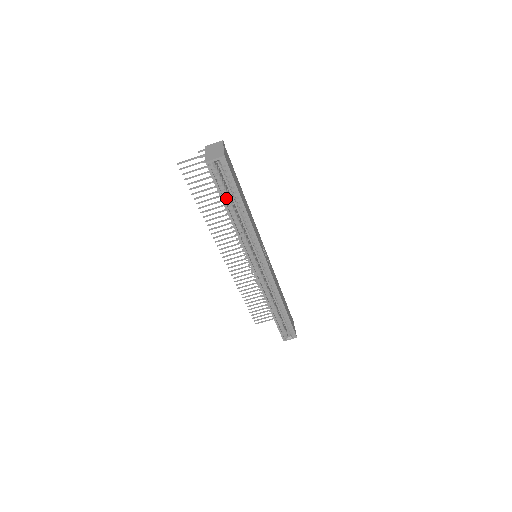
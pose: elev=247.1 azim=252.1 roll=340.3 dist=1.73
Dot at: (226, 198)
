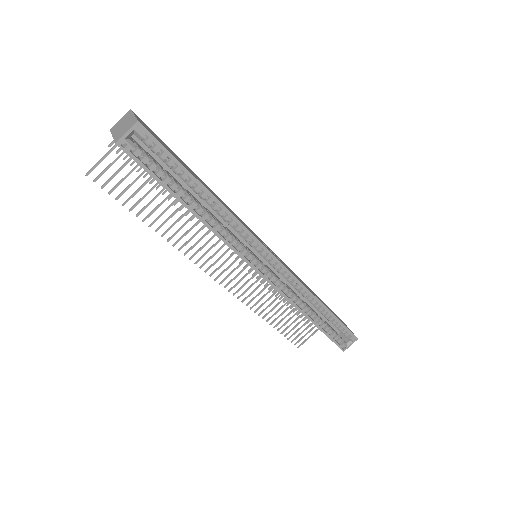
Dot at: (174, 187)
